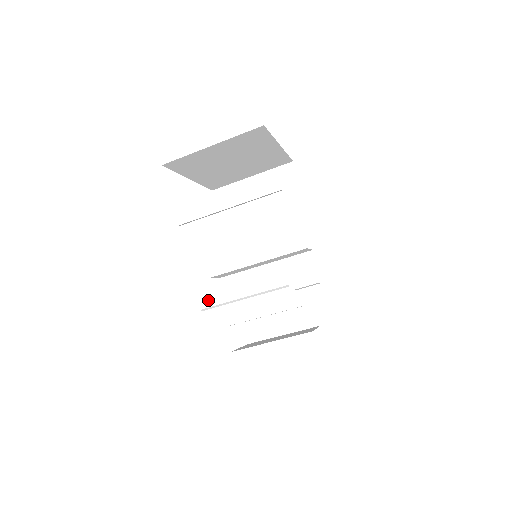
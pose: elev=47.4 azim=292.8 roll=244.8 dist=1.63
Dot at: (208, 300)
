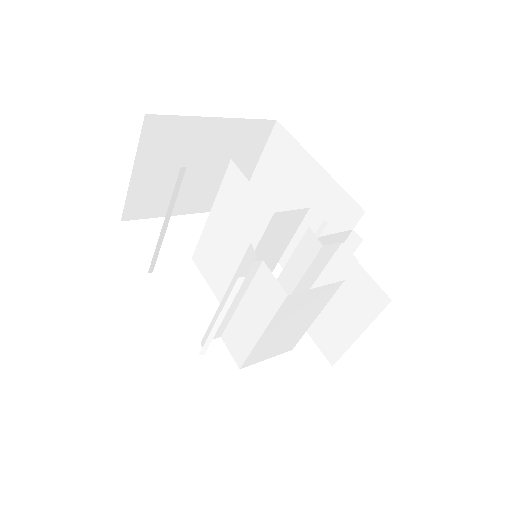
Dot at: (204, 339)
